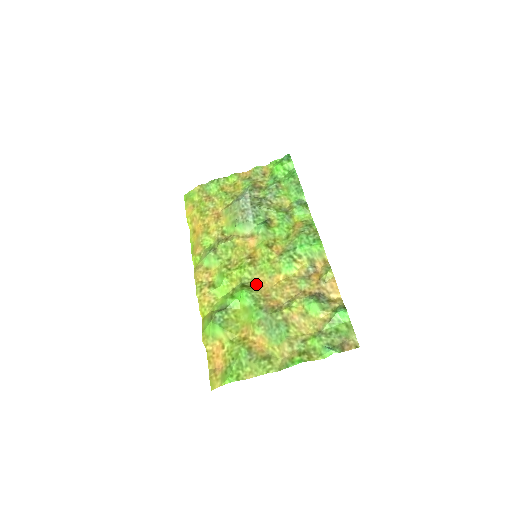
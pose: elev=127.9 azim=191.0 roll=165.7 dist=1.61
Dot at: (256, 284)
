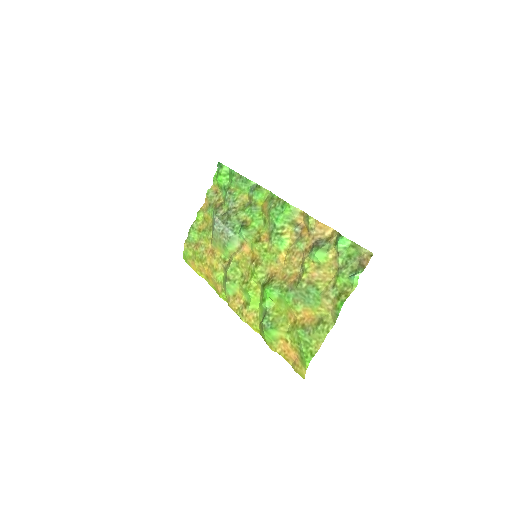
Dot at: (271, 276)
